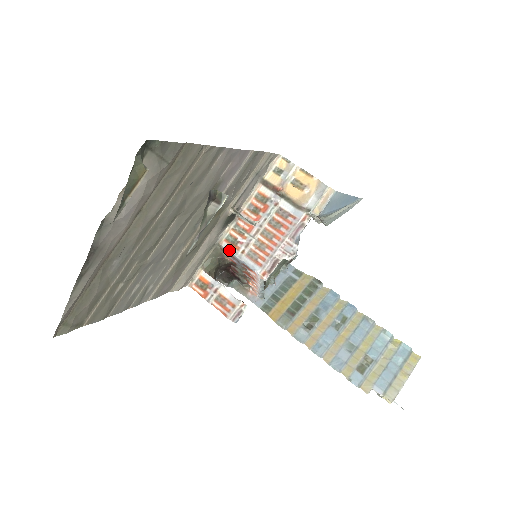
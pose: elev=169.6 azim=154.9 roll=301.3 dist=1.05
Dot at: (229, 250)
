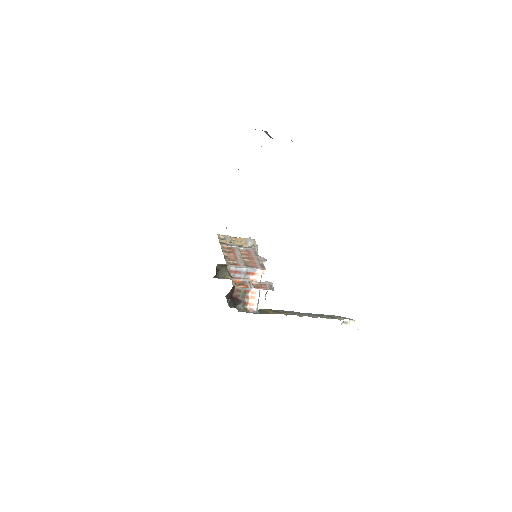
Dot at: (236, 267)
